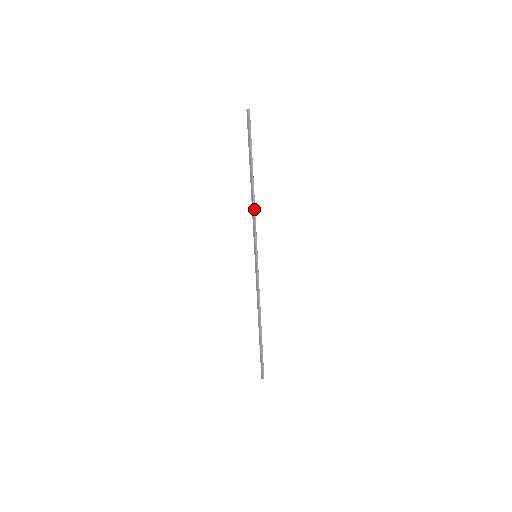
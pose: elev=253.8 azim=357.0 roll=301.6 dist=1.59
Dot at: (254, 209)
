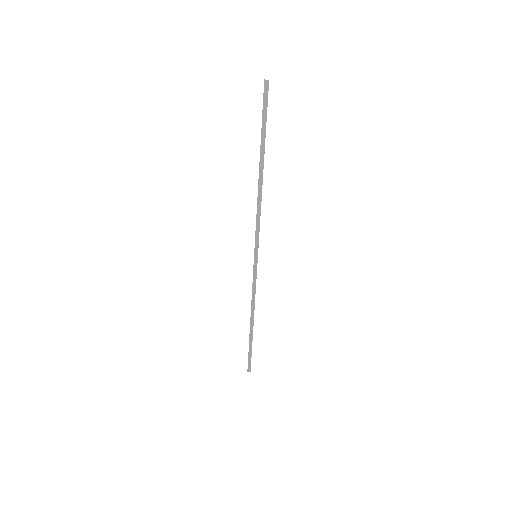
Dot at: occluded
